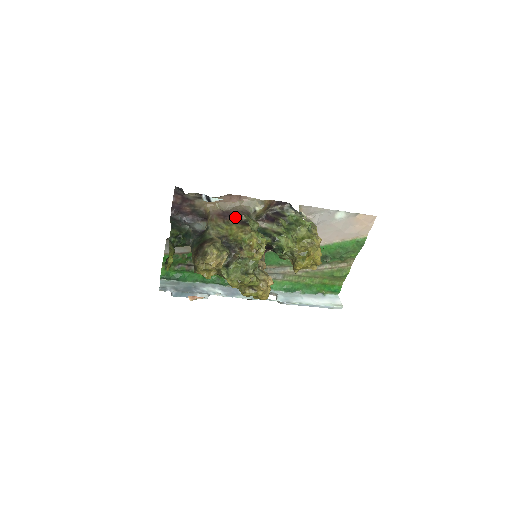
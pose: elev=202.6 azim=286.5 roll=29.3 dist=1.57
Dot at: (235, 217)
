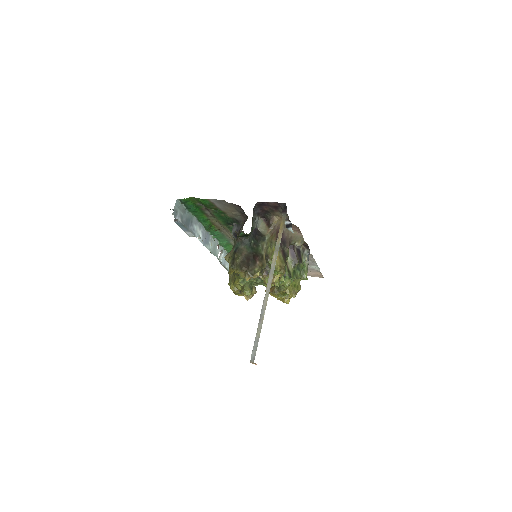
Dot at: (284, 244)
